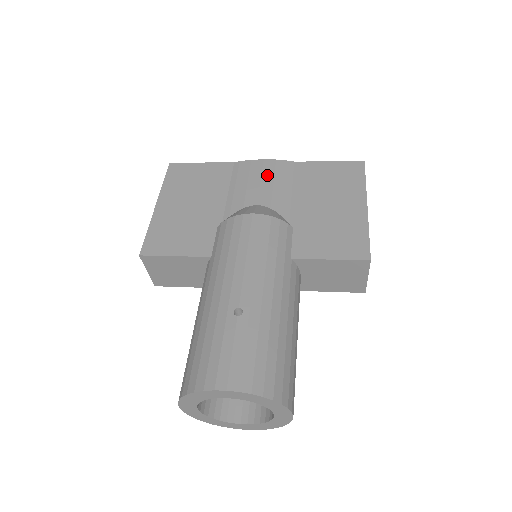
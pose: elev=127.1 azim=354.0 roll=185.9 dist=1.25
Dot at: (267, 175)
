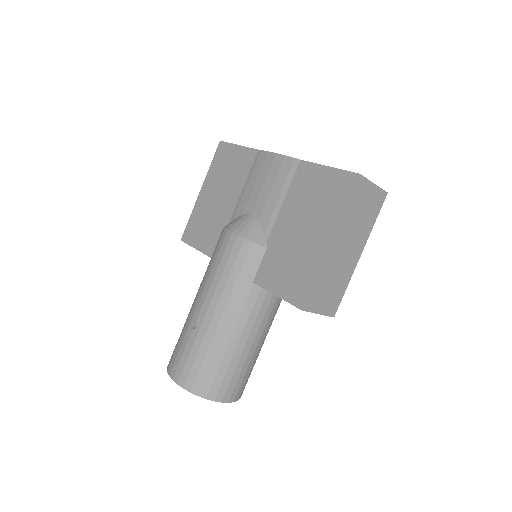
Dot at: (271, 177)
